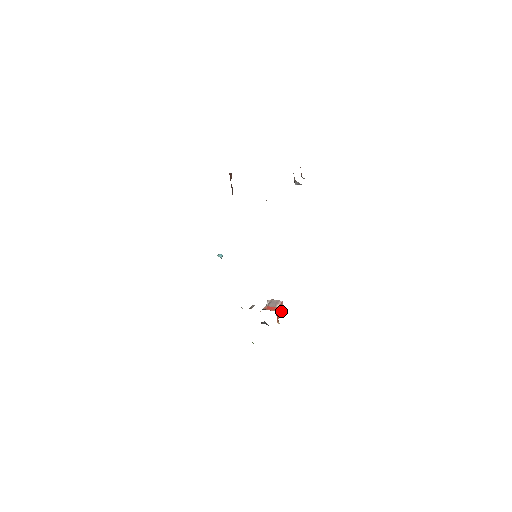
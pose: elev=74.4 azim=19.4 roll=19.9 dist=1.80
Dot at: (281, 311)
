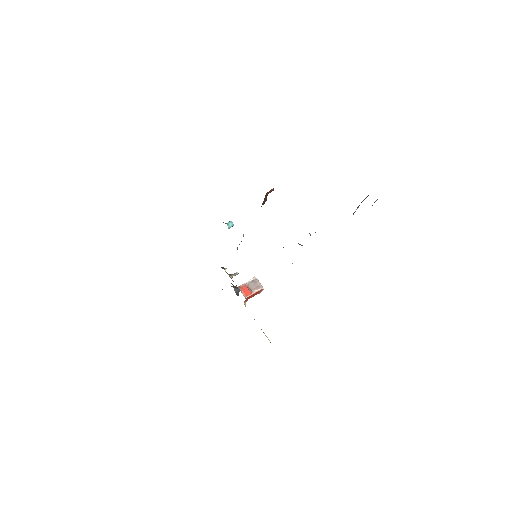
Dot at: (257, 293)
